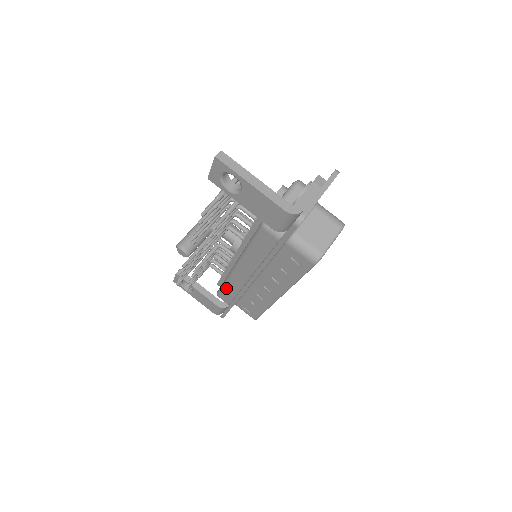
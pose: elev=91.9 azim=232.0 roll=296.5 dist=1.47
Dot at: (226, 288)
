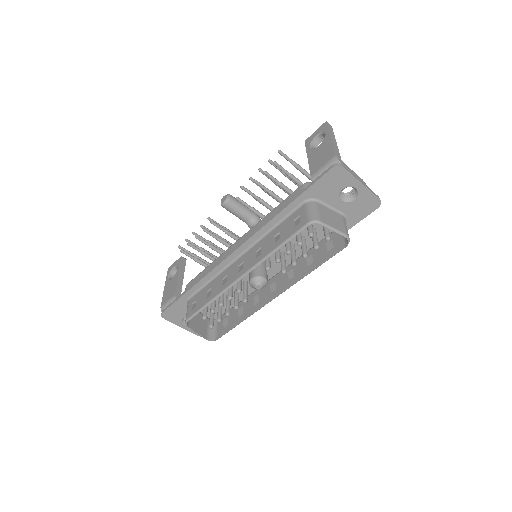
Dot at: (205, 270)
